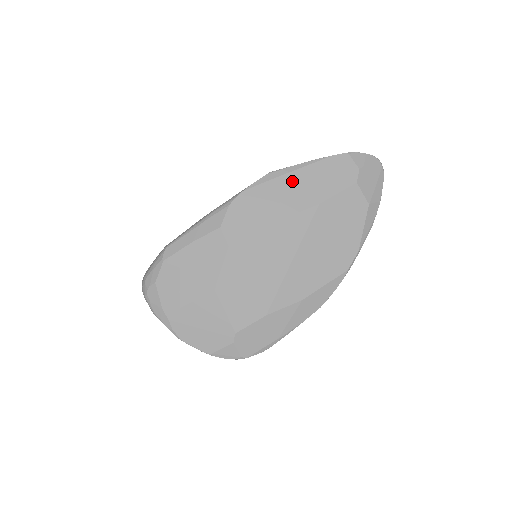
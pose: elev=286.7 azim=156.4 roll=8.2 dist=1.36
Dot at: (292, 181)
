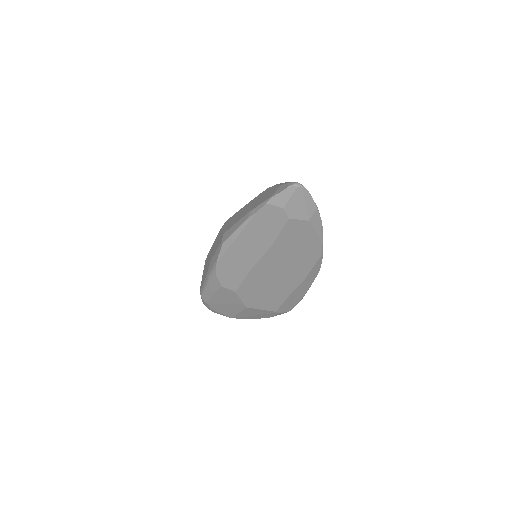
Dot at: (242, 243)
